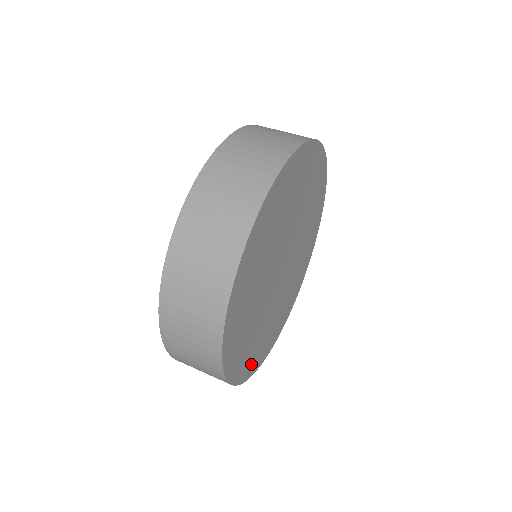
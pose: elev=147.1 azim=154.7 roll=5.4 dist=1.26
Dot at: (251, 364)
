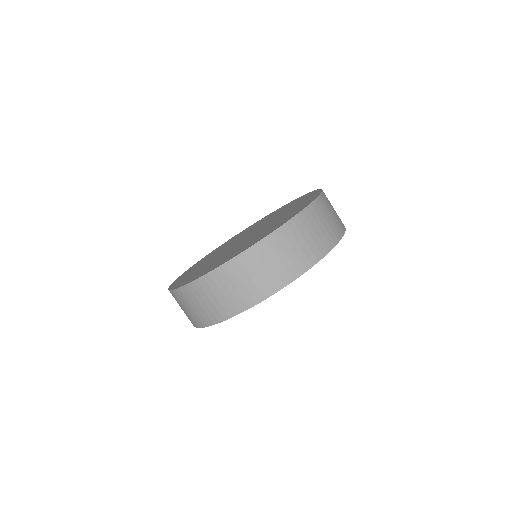
Dot at: occluded
